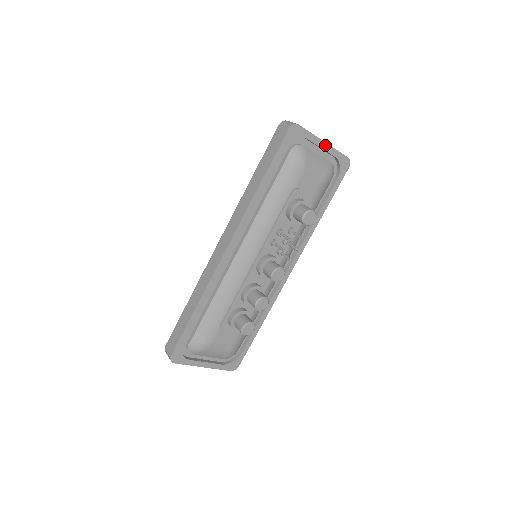
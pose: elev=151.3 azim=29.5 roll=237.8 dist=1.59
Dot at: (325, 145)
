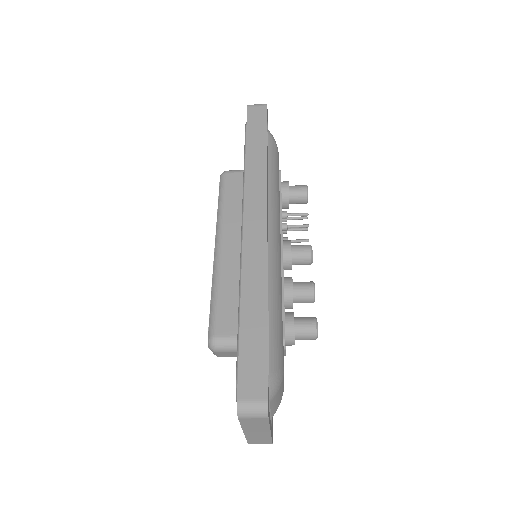
Dot at: occluded
